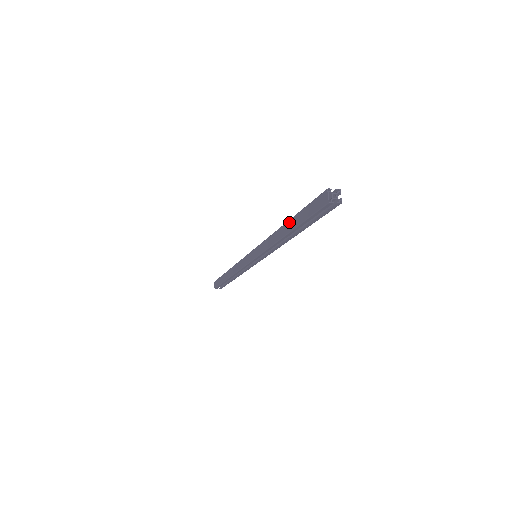
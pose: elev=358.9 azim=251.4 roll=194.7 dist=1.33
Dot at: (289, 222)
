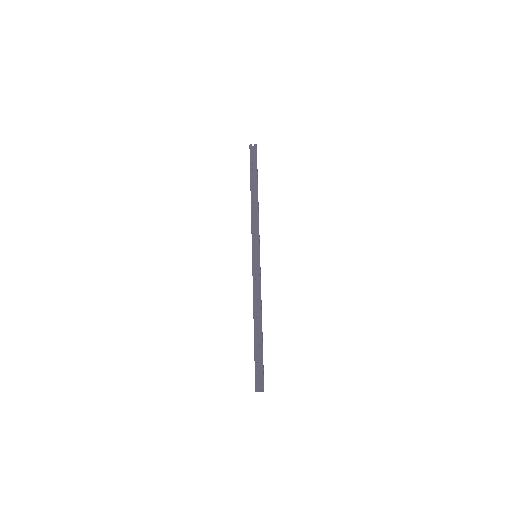
Dot at: occluded
